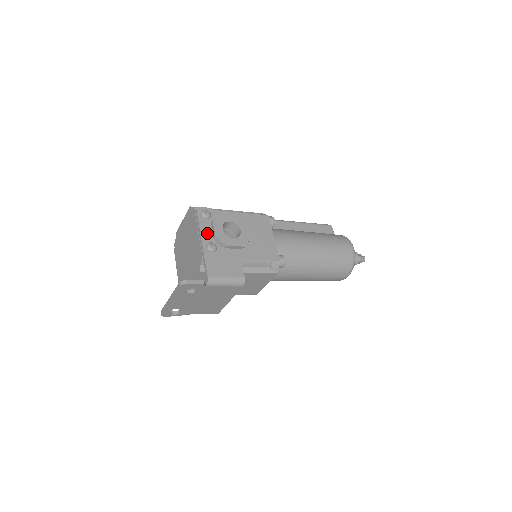
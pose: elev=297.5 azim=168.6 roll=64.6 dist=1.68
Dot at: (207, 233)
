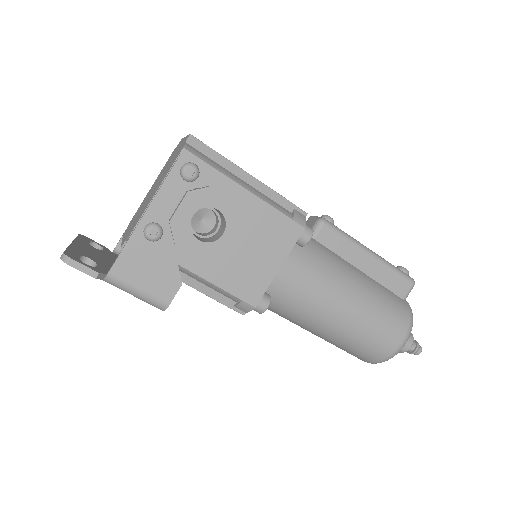
Dot at: (165, 204)
